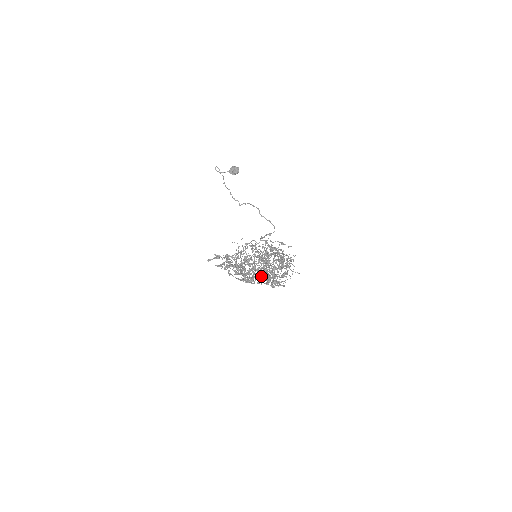
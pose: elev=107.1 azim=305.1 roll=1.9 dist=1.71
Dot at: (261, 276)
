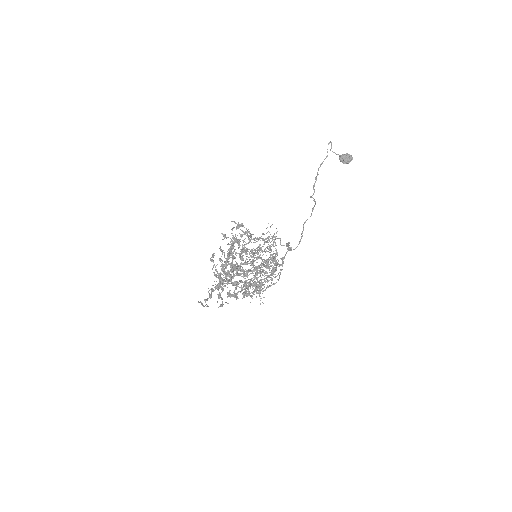
Dot at: (245, 275)
